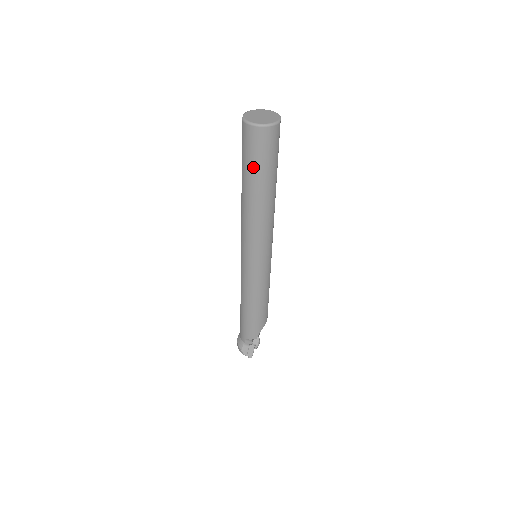
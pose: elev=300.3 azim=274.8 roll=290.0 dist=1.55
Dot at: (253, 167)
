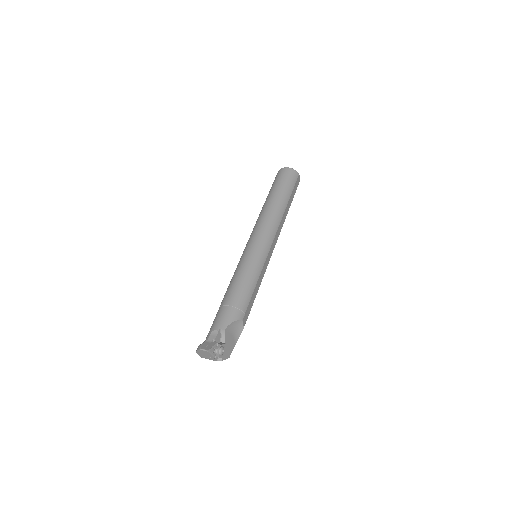
Dot at: (276, 185)
